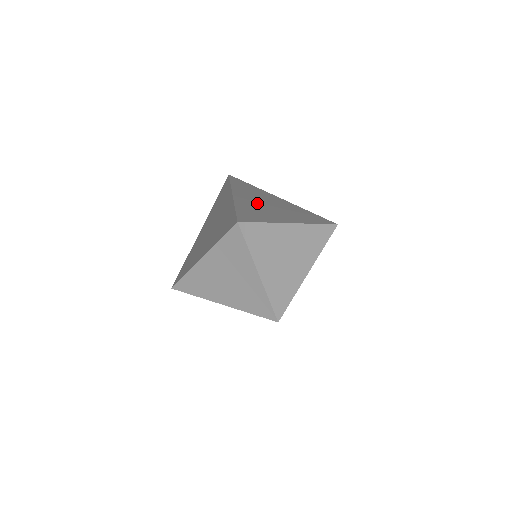
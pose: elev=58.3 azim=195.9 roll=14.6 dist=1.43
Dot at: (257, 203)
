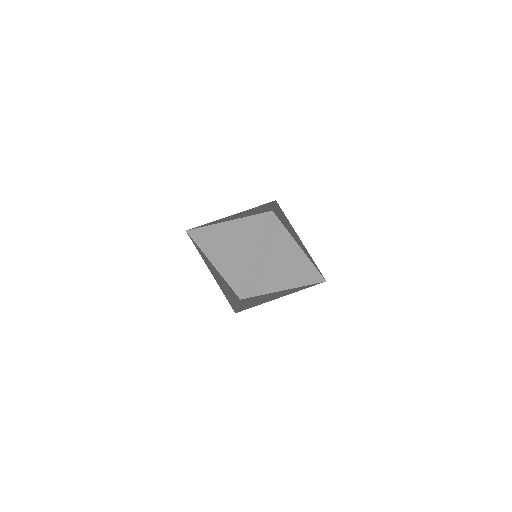
Dot at: (225, 249)
